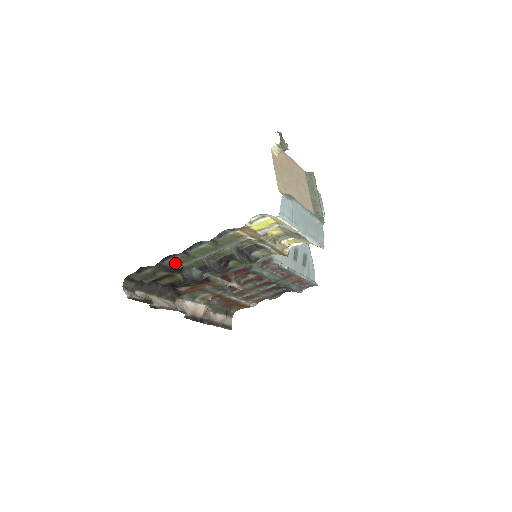
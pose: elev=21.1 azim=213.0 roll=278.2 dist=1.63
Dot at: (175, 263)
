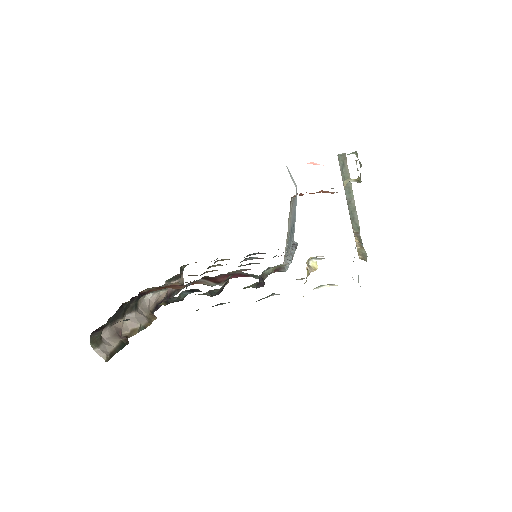
Dot at: occluded
